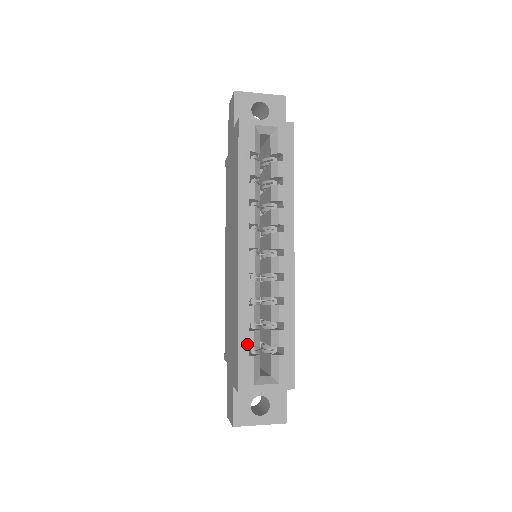
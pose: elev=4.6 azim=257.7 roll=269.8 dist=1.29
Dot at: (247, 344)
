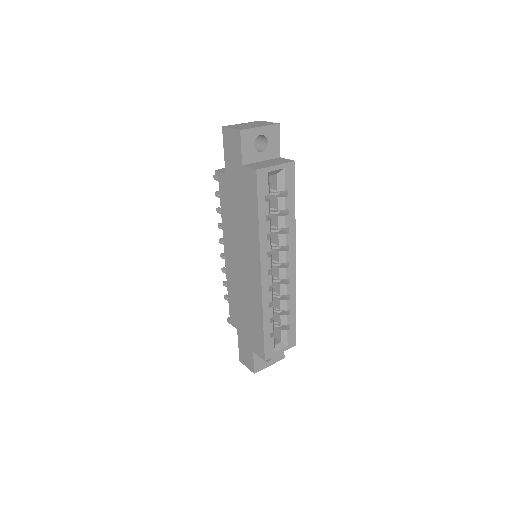
Dot at: (269, 332)
